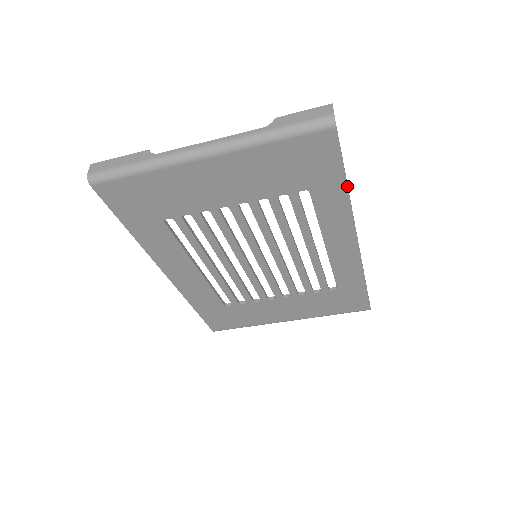
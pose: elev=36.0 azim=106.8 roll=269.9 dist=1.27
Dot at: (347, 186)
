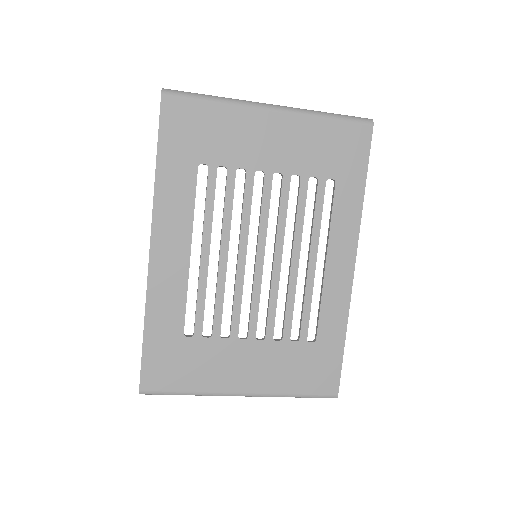
Dot at: occluded
